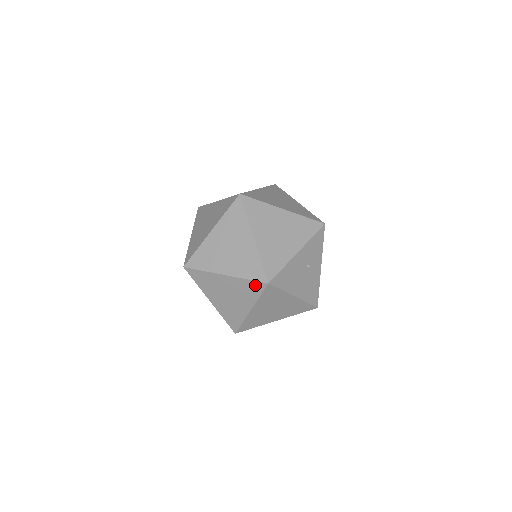
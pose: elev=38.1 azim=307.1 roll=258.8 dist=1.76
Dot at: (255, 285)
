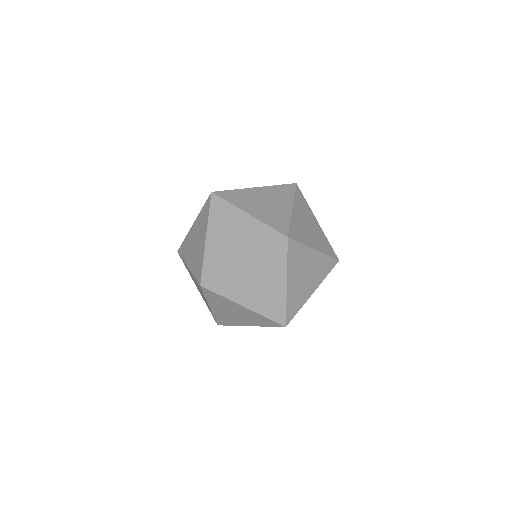
Dot at: (271, 322)
